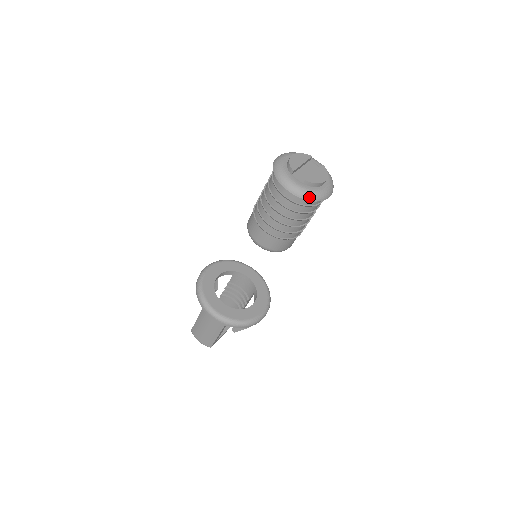
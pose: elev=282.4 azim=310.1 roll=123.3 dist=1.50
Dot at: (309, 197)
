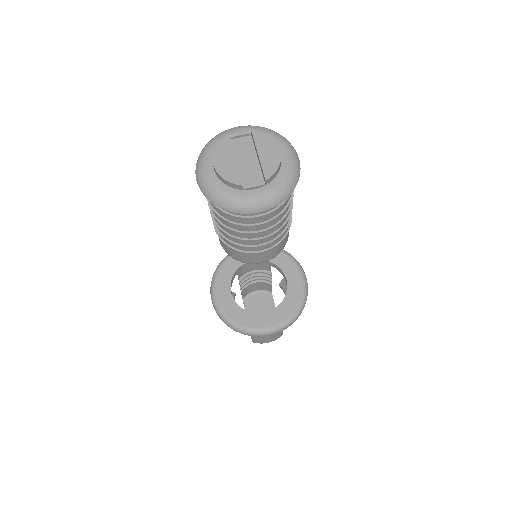
Dot at: (288, 191)
